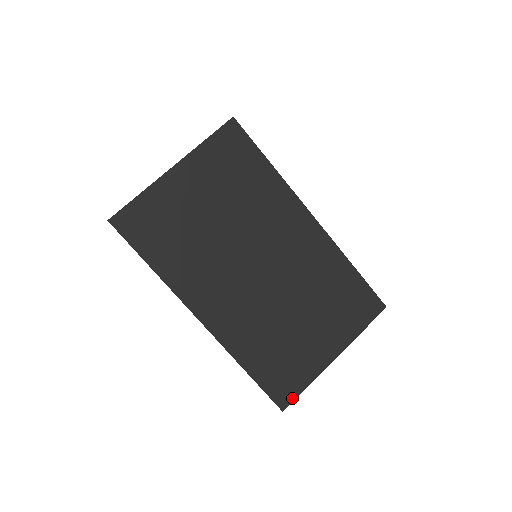
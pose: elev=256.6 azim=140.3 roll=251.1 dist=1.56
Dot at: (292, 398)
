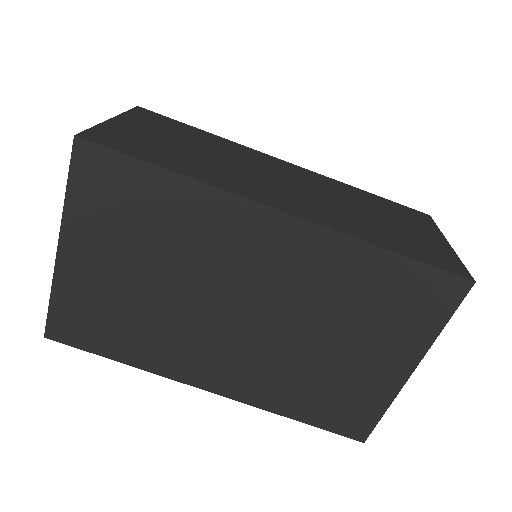
Dot at: (369, 428)
